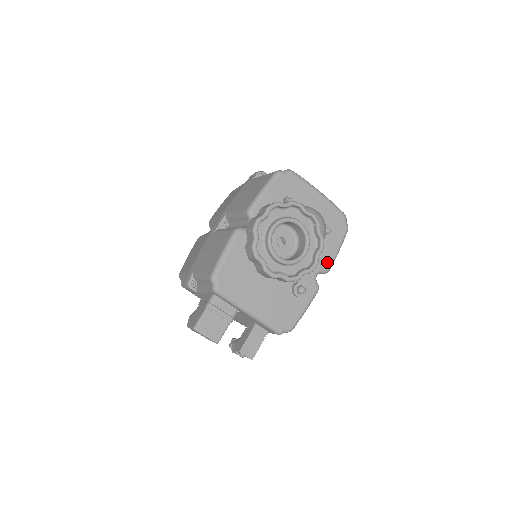
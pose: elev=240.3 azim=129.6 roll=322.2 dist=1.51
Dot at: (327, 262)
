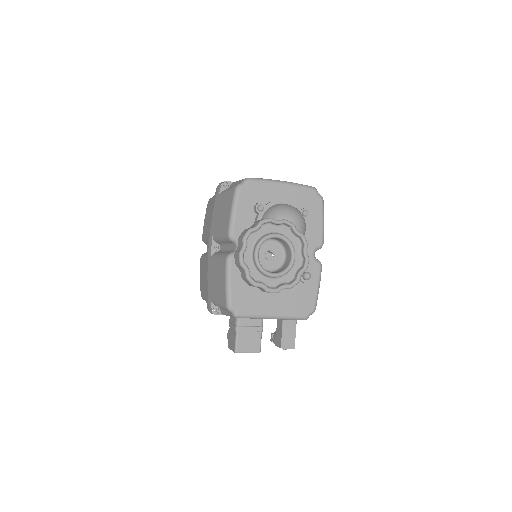
Dot at: (318, 238)
